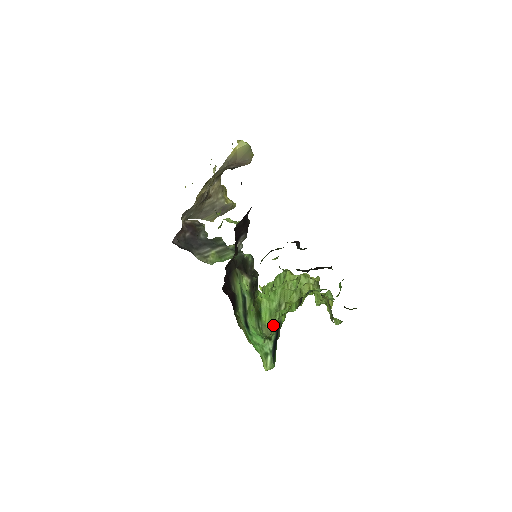
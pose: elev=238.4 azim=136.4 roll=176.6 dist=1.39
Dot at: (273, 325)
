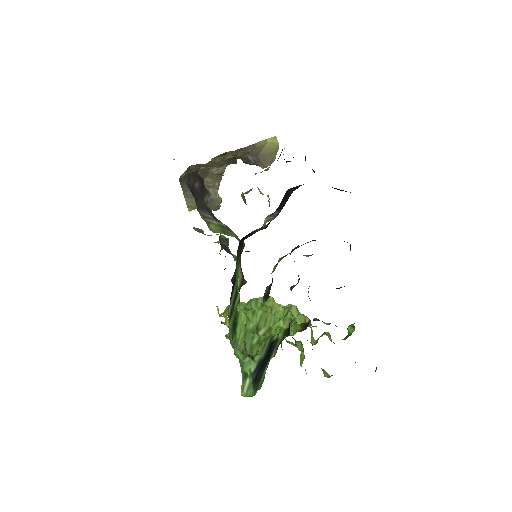
Dot at: occluded
